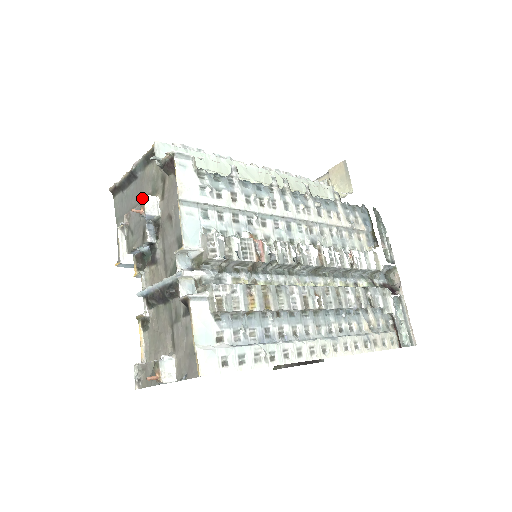
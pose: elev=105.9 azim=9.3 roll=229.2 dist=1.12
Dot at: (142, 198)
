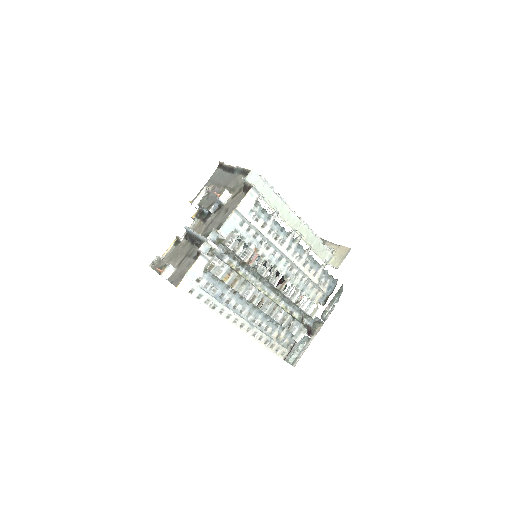
Dot at: (224, 190)
